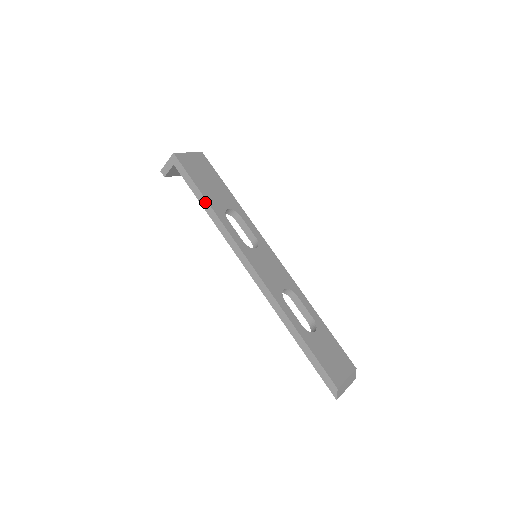
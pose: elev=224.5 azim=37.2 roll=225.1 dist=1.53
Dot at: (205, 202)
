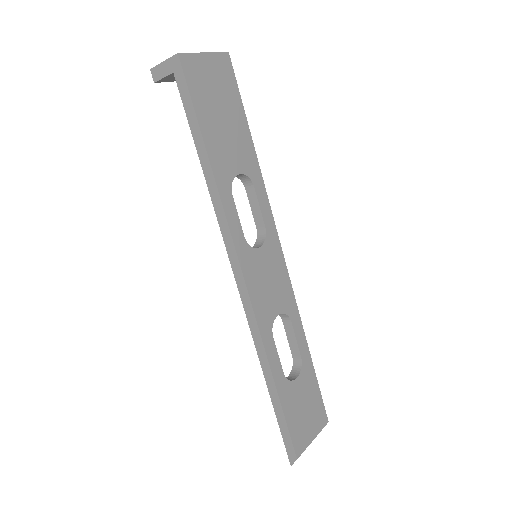
Dot at: (206, 160)
